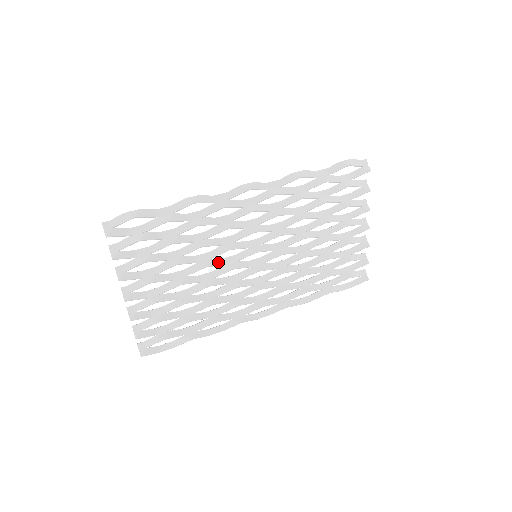
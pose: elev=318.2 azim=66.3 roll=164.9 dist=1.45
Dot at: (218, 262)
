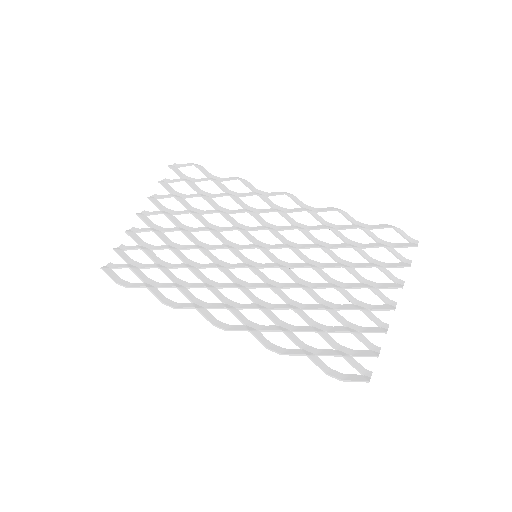
Dot at: (222, 238)
